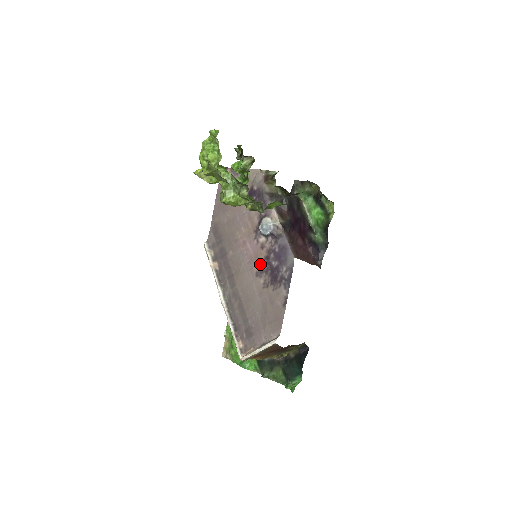
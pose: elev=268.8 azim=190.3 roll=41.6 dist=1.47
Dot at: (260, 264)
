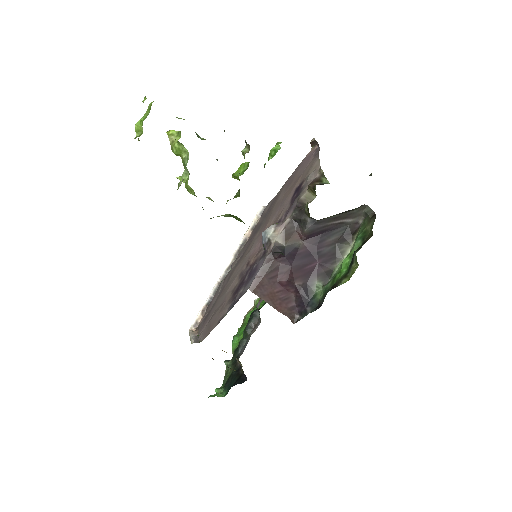
Dot at: (247, 267)
